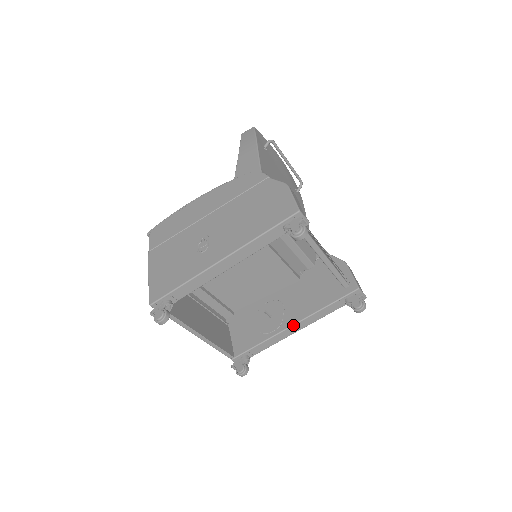
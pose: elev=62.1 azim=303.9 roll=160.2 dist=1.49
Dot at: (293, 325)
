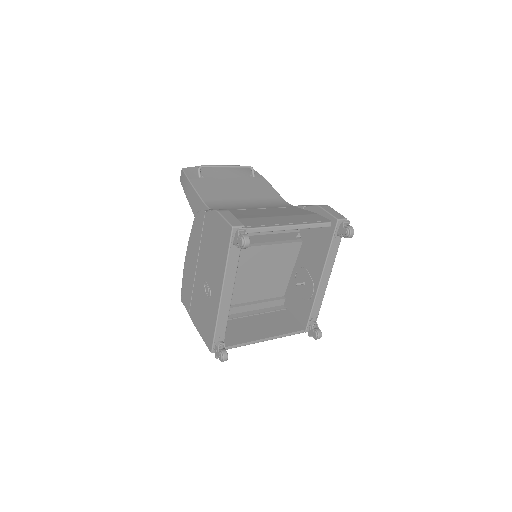
Dot at: (320, 279)
